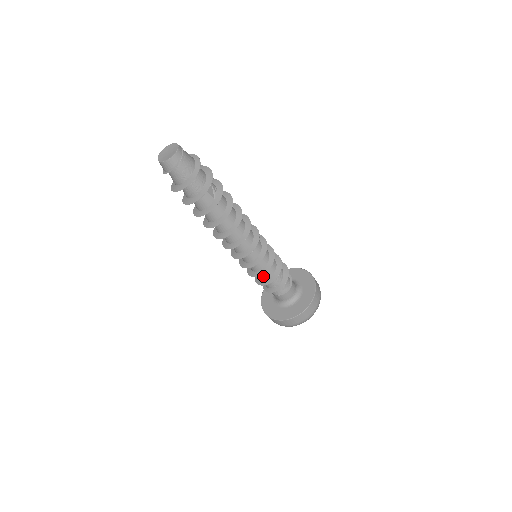
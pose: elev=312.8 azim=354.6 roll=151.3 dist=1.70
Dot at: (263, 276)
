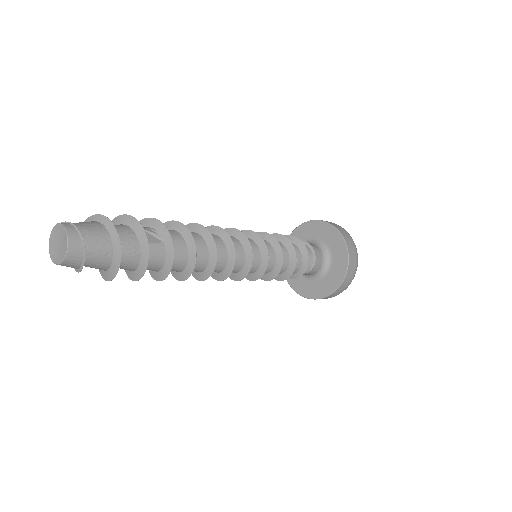
Dot at: occluded
